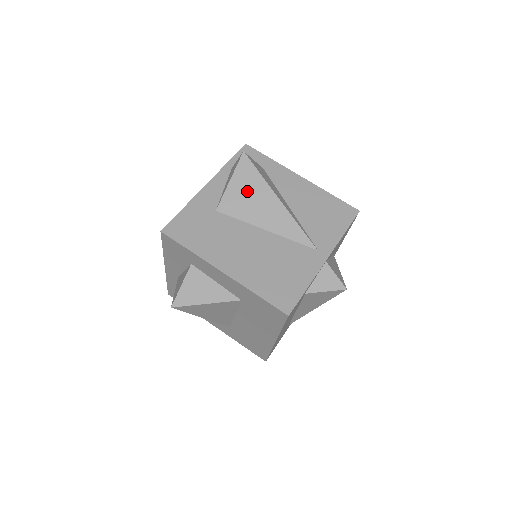
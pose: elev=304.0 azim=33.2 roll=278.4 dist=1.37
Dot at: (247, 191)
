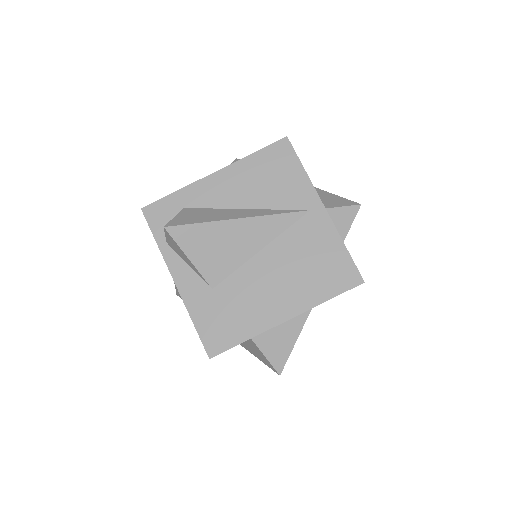
Dot at: (210, 247)
